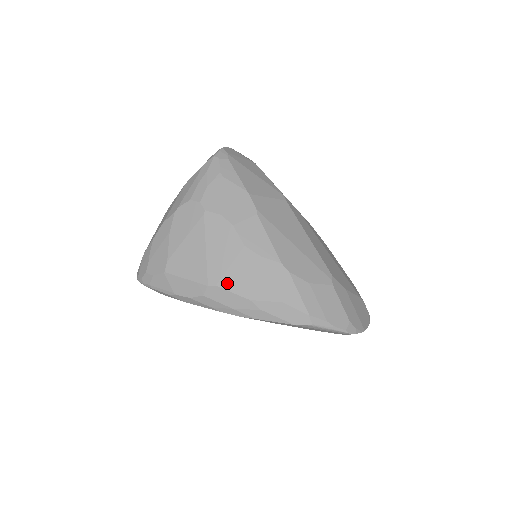
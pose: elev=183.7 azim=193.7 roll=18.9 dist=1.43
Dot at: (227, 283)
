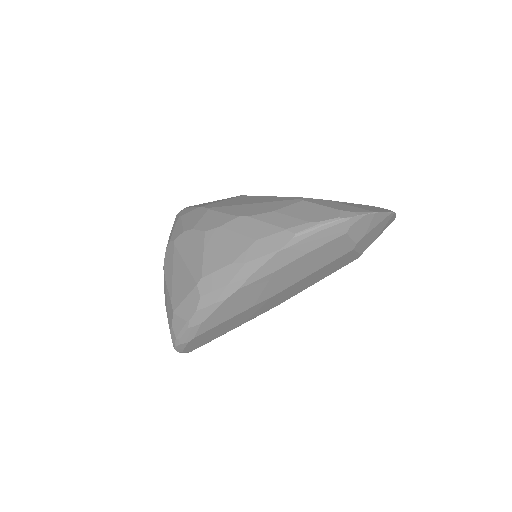
Dot at: (208, 268)
